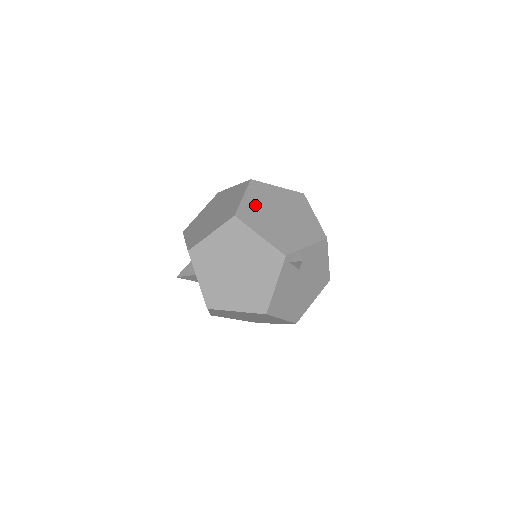
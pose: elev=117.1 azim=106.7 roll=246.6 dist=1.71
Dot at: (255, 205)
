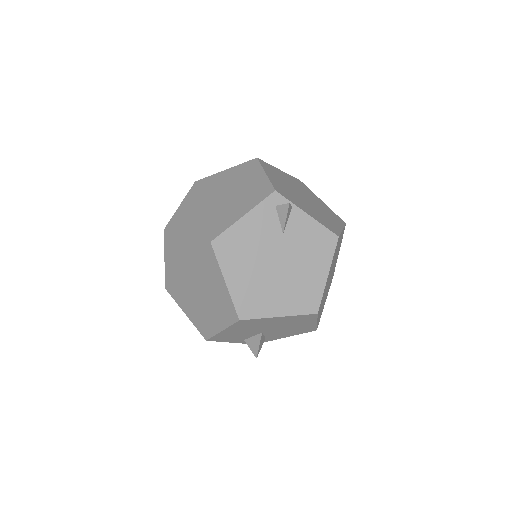
Dot at: (285, 177)
